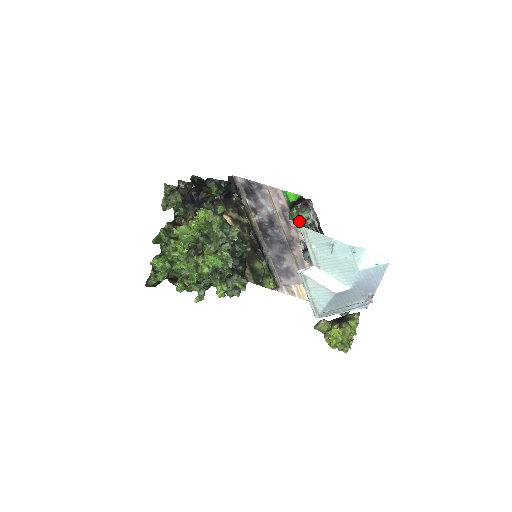
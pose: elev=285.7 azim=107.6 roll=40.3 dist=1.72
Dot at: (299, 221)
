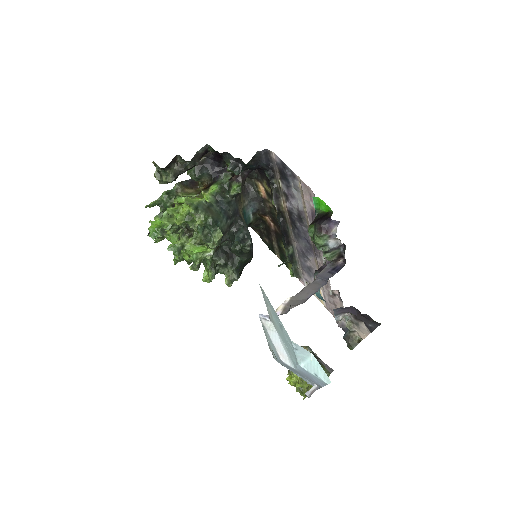
Dot at: (314, 242)
